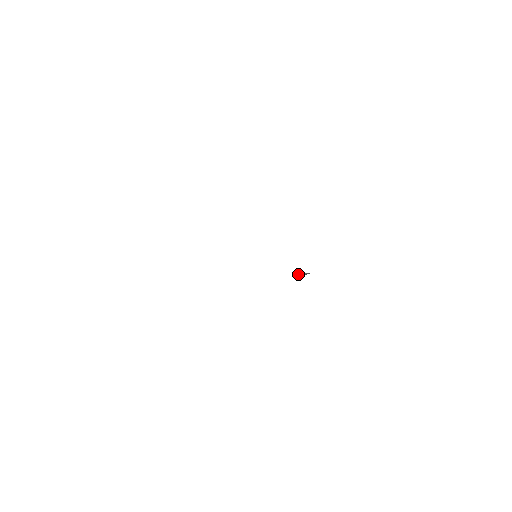
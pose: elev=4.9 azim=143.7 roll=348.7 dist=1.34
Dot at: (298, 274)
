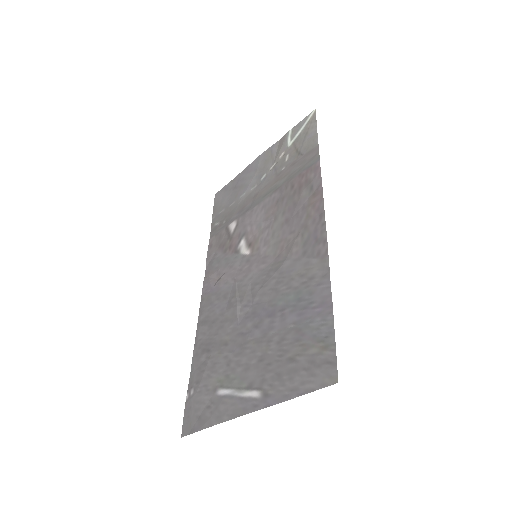
Dot at: (318, 195)
